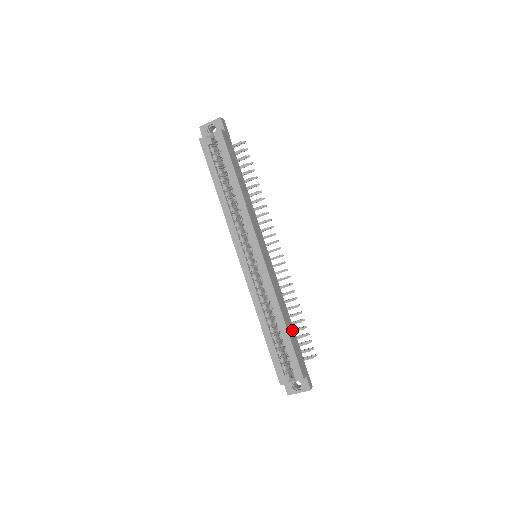
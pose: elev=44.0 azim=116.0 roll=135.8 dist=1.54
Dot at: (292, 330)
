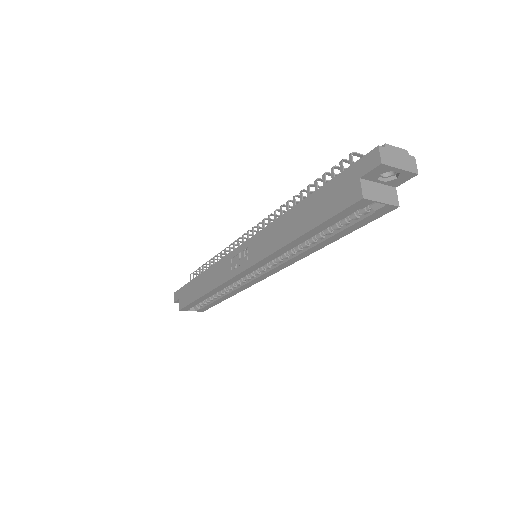
Dot at: occluded
